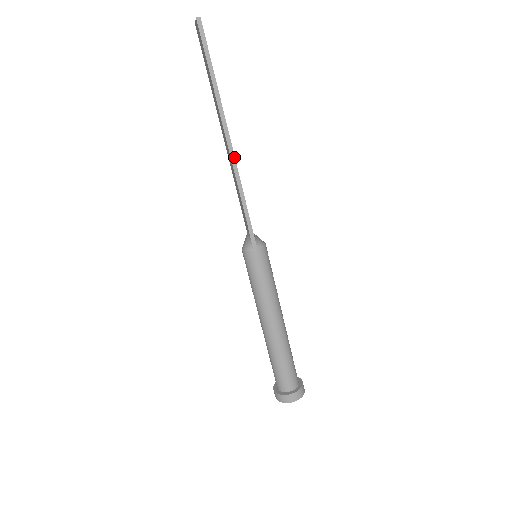
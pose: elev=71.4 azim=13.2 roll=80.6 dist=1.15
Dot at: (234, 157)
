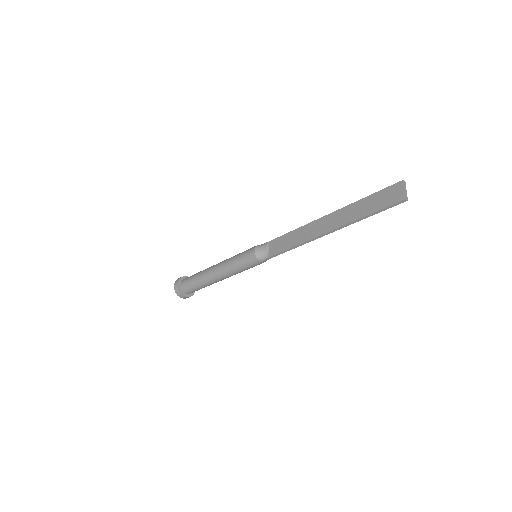
Dot at: occluded
